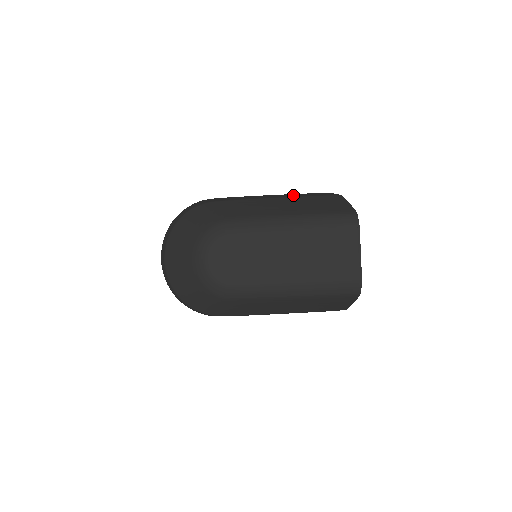
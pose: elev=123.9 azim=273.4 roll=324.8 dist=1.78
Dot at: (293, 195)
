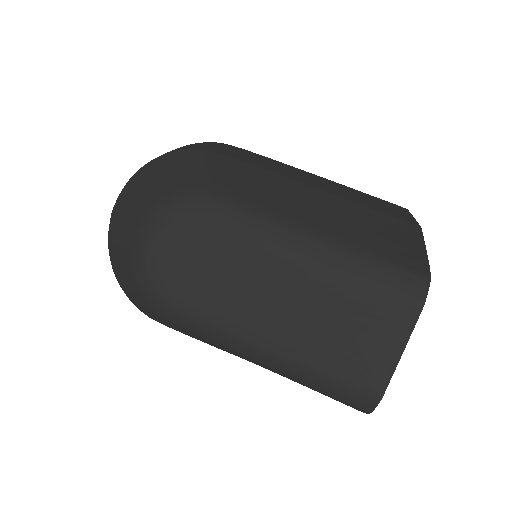
Dot at: (347, 192)
